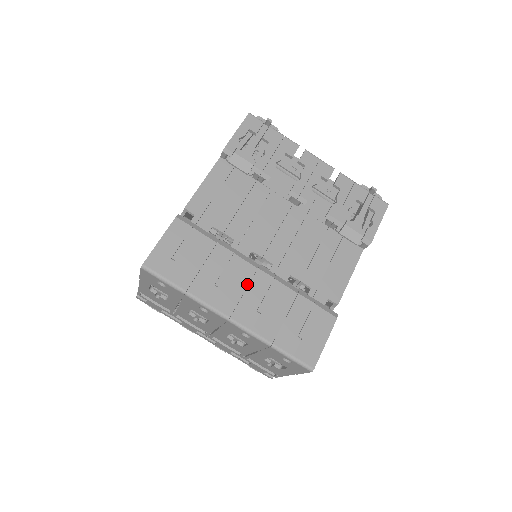
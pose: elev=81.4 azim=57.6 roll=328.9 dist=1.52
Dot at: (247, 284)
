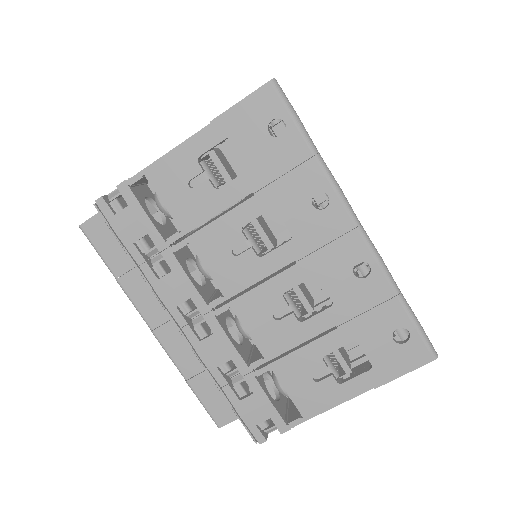
Dot at: occluded
